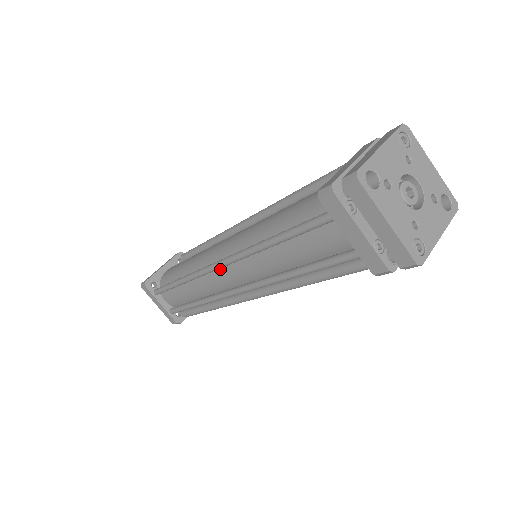
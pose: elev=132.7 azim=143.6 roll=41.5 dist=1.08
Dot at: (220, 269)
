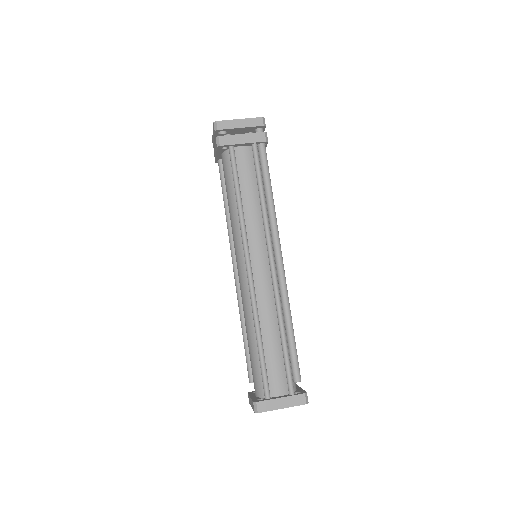
Dot at: (253, 273)
